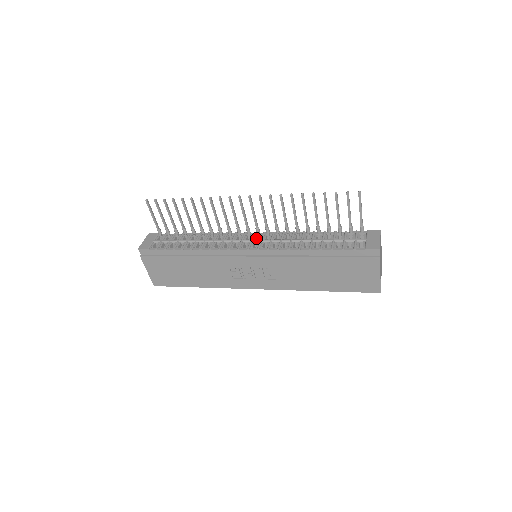
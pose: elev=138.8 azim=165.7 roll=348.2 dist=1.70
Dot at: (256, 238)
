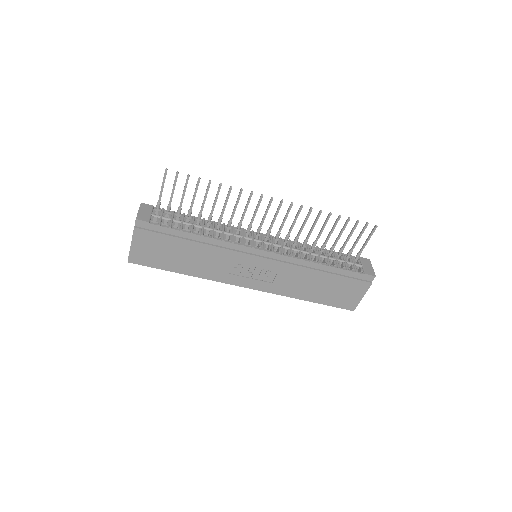
Dot at: (265, 239)
